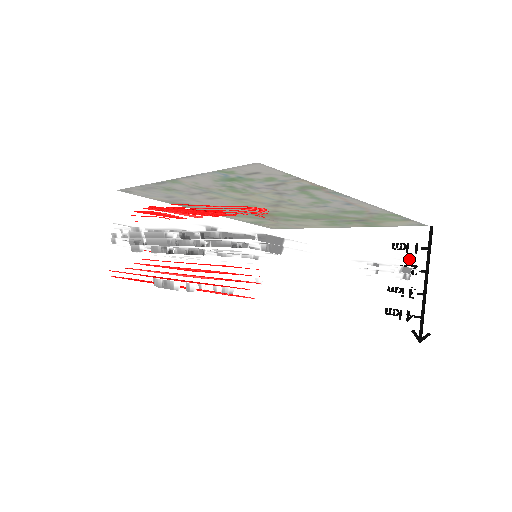
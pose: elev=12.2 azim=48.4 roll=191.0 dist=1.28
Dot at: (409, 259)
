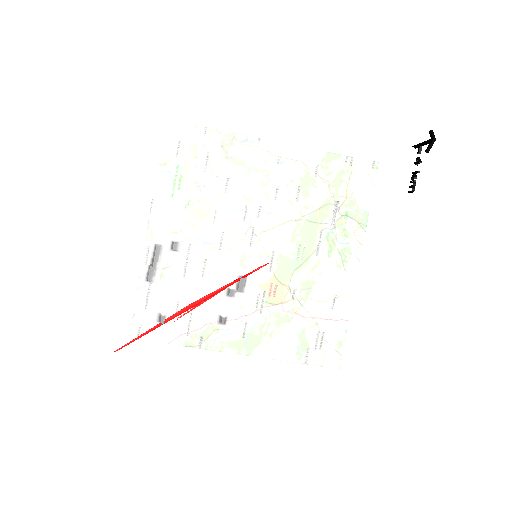
Dot at: occluded
